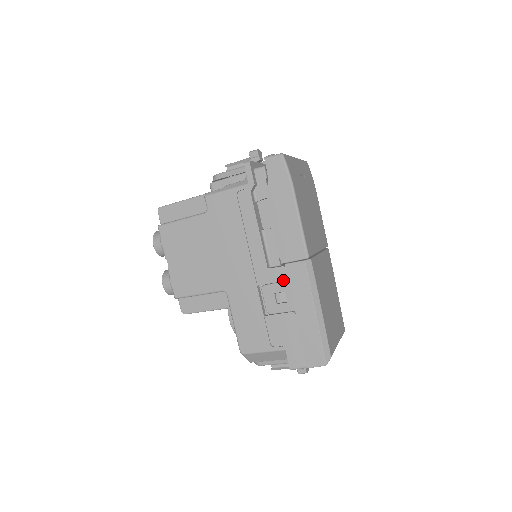
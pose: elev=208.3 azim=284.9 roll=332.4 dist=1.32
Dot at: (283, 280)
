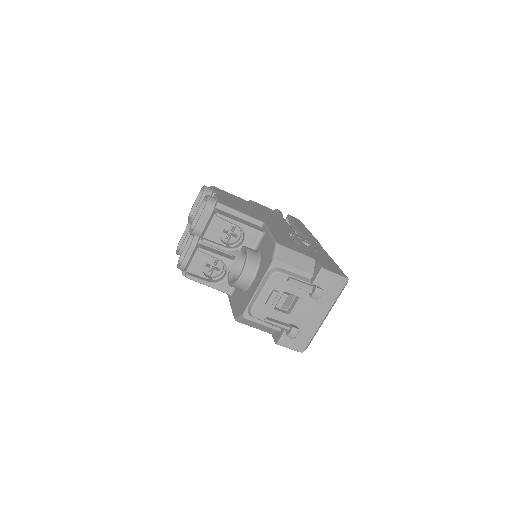
Dot at: (307, 241)
